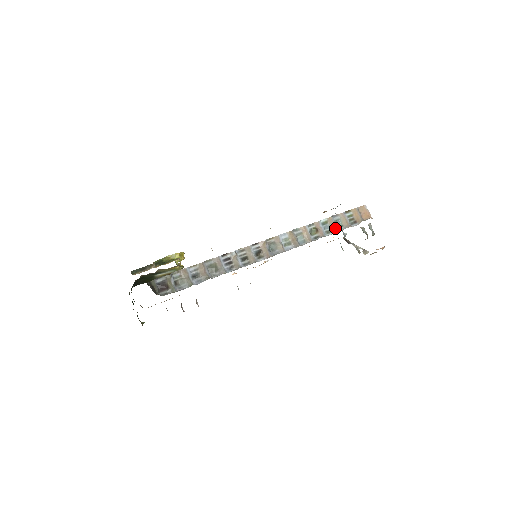
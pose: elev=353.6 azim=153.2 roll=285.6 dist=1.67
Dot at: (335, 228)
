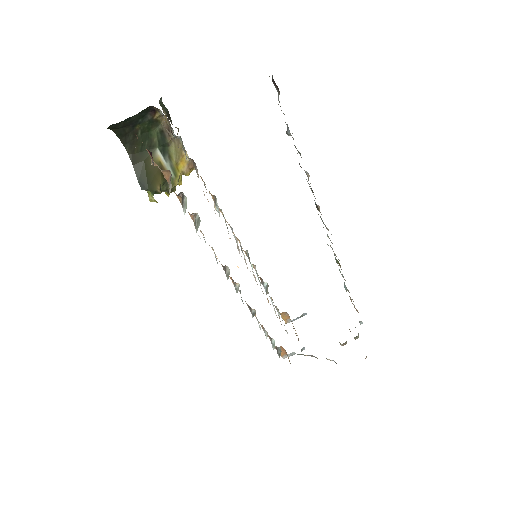
Dot at: occluded
